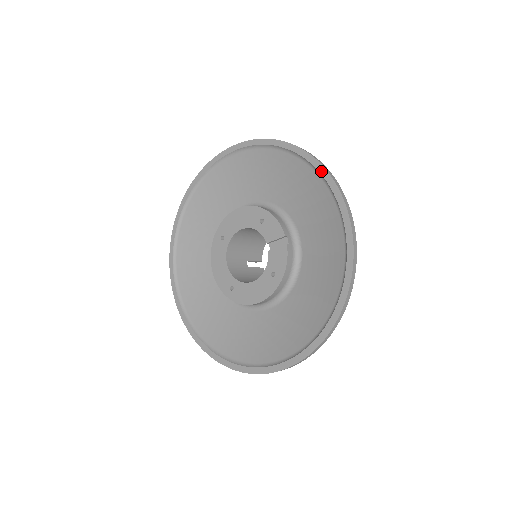
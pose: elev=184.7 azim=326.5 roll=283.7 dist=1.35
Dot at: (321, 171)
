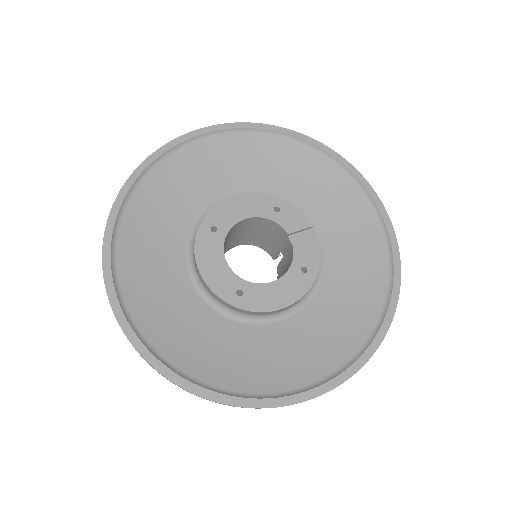
Dot at: (345, 164)
